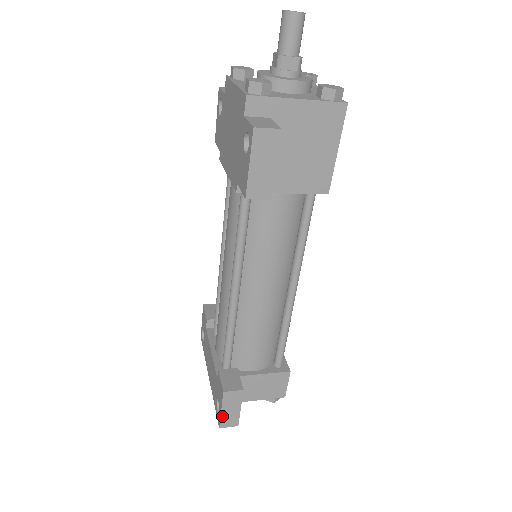
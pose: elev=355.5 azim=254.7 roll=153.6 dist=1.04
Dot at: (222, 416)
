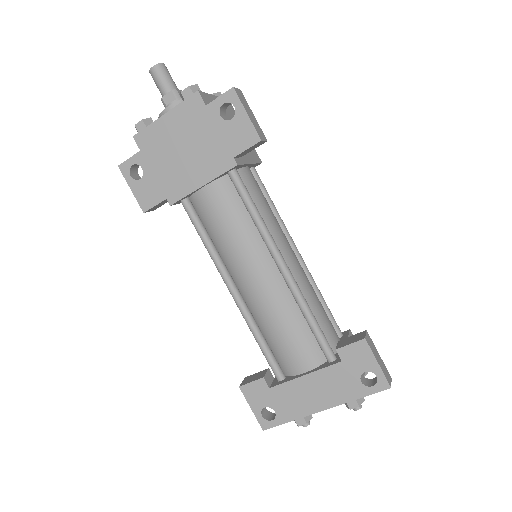
Dot at: (382, 370)
